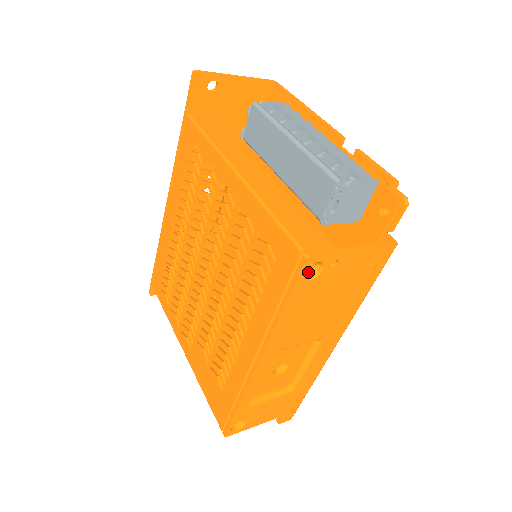
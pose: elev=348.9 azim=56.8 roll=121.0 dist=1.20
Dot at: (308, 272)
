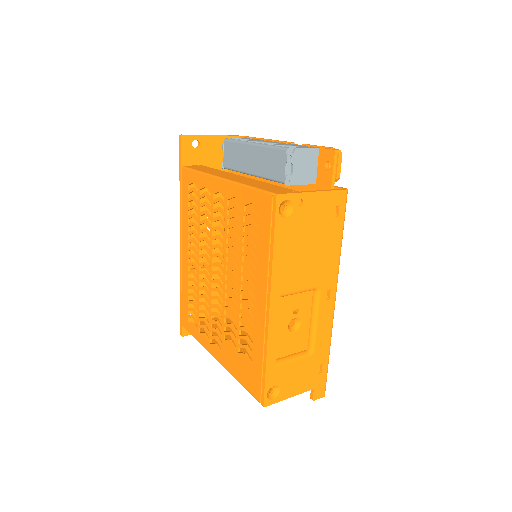
Dot at: (283, 213)
